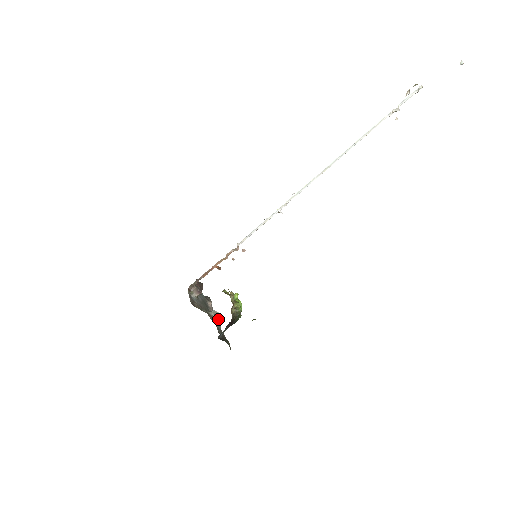
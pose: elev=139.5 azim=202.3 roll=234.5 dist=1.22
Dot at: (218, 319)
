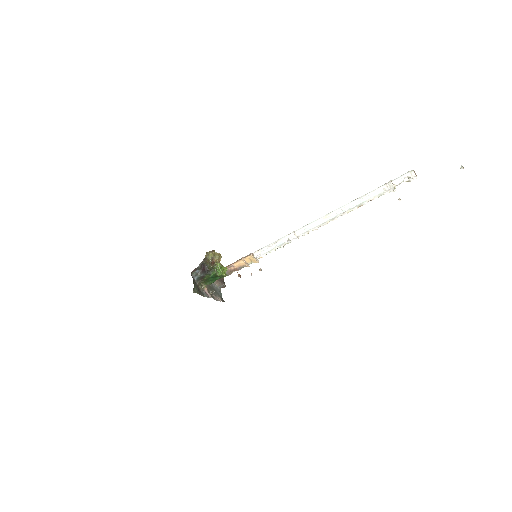
Dot at: (211, 295)
